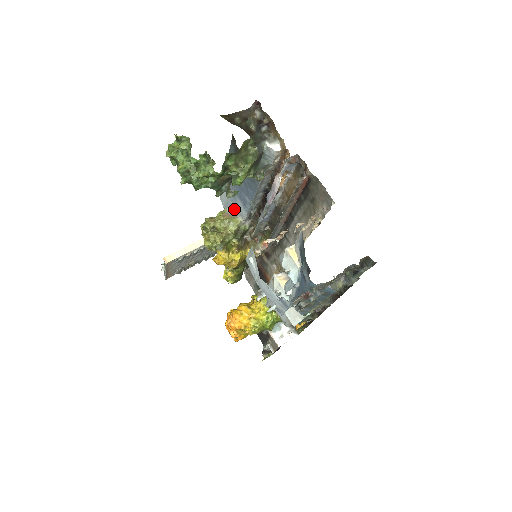
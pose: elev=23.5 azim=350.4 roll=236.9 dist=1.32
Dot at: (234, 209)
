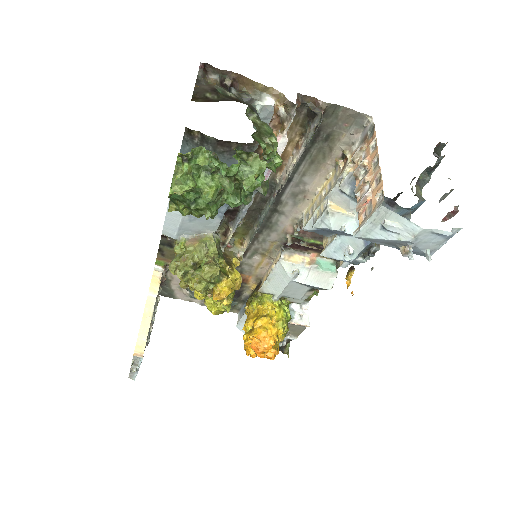
Dot at: (196, 229)
